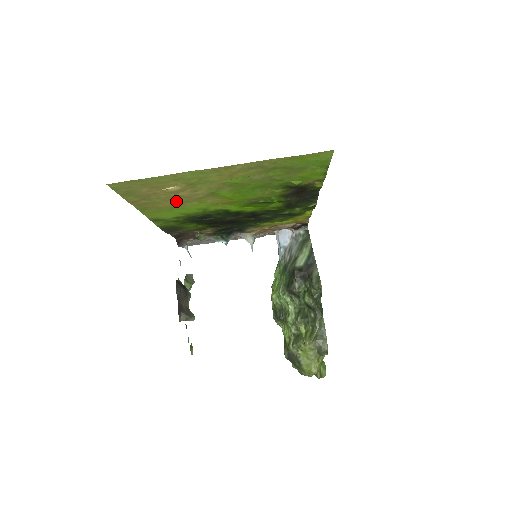
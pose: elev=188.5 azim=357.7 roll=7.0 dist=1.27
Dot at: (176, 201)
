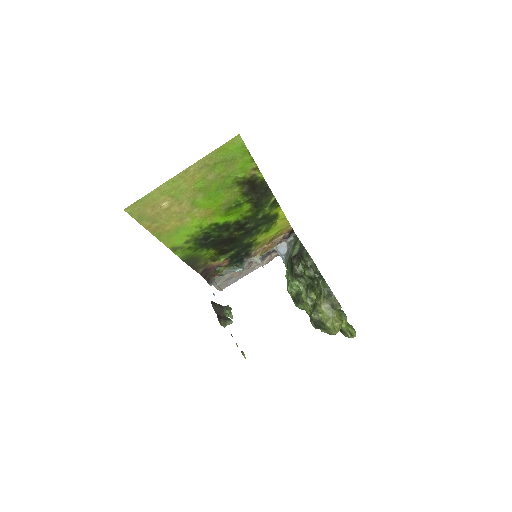
Dot at: (175, 220)
